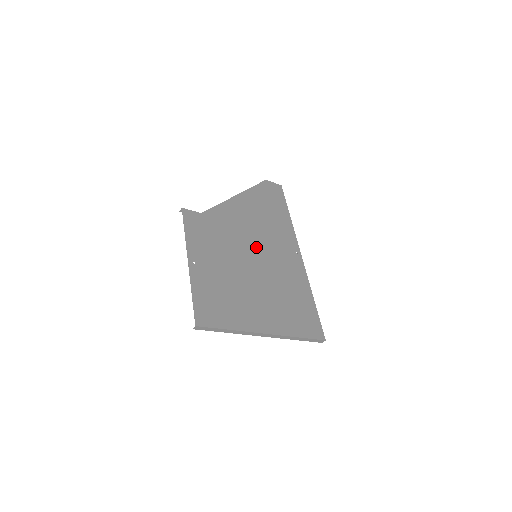
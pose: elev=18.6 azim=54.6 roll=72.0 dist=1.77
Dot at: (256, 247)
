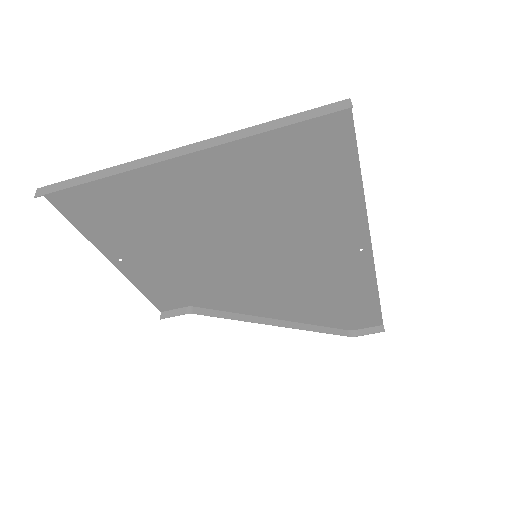
Dot at: (265, 265)
